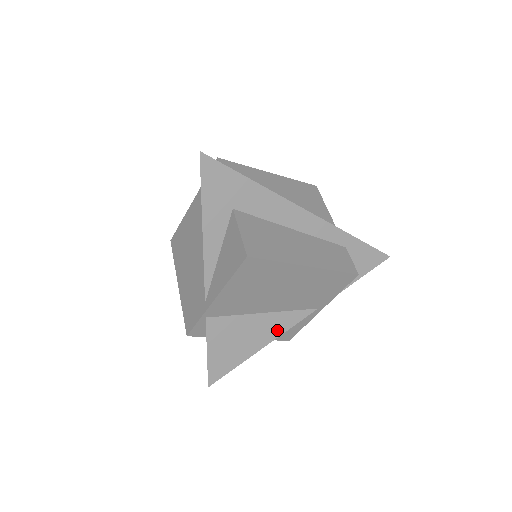
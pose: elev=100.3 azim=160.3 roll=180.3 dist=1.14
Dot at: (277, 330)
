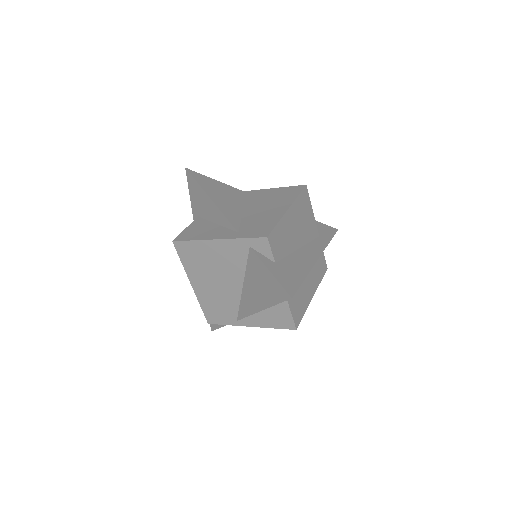
Dot at: occluded
